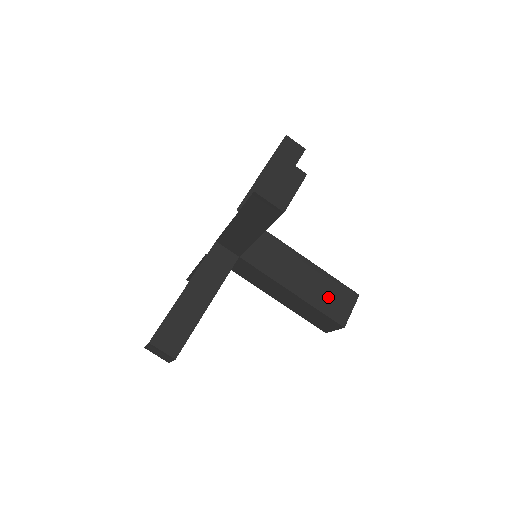
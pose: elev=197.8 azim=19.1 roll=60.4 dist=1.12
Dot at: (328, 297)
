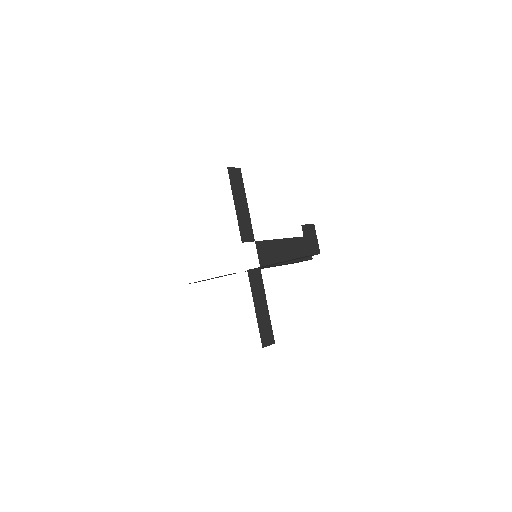
Dot at: (300, 250)
